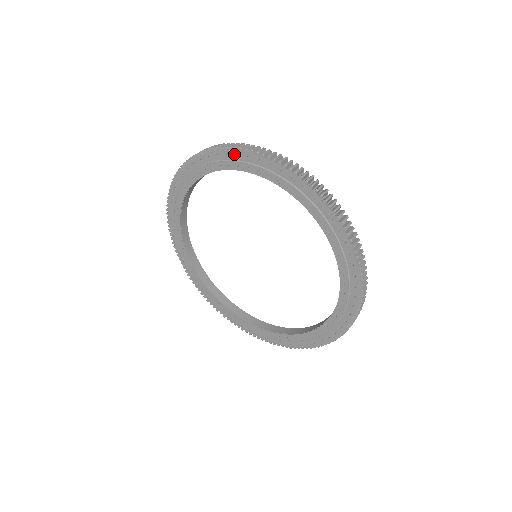
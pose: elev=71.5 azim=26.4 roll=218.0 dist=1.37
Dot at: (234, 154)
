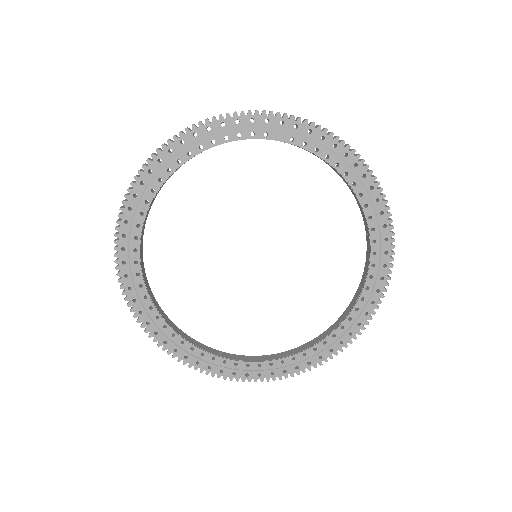
Dot at: (319, 134)
